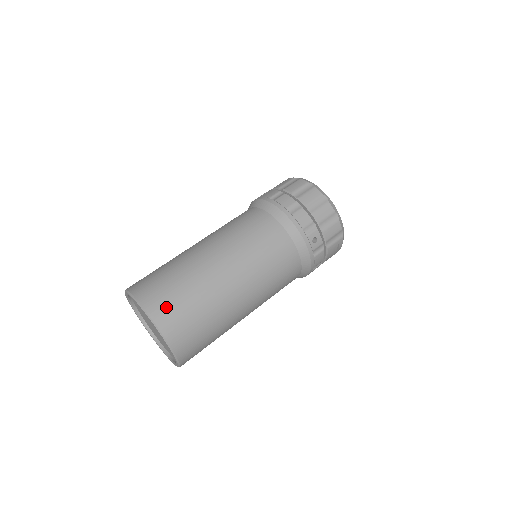
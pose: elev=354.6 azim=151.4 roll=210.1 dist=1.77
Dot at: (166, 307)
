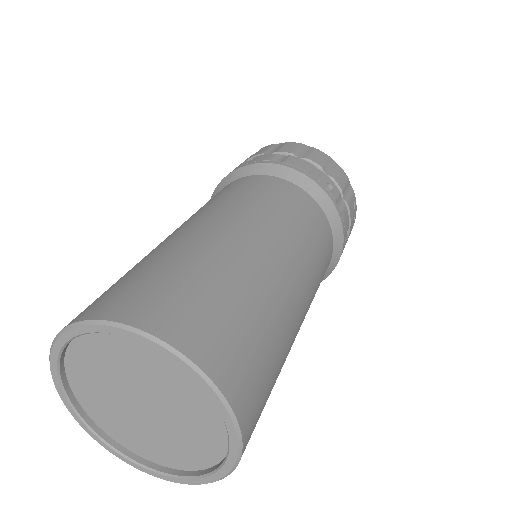
Dot at: (164, 304)
